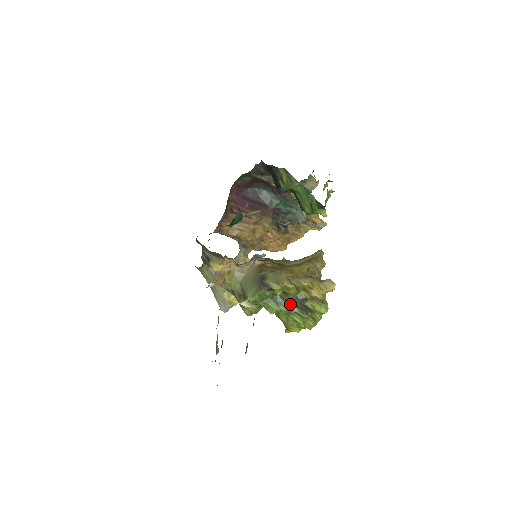
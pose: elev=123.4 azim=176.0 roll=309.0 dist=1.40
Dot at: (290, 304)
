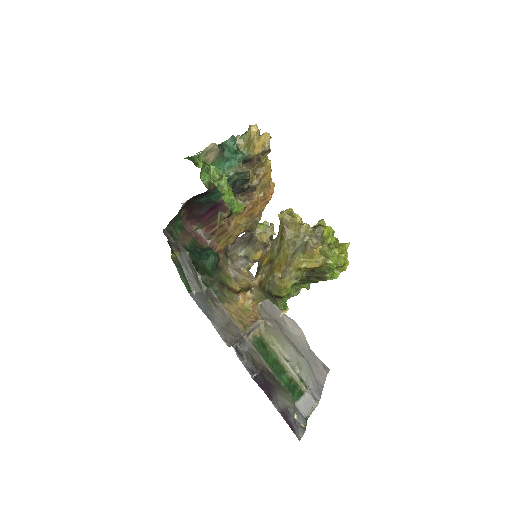
Dot at: (308, 280)
